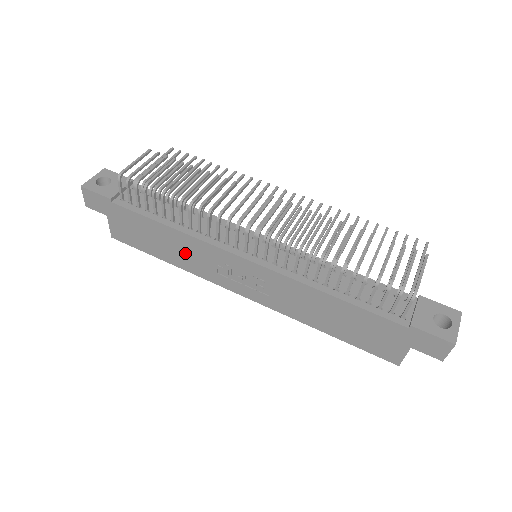
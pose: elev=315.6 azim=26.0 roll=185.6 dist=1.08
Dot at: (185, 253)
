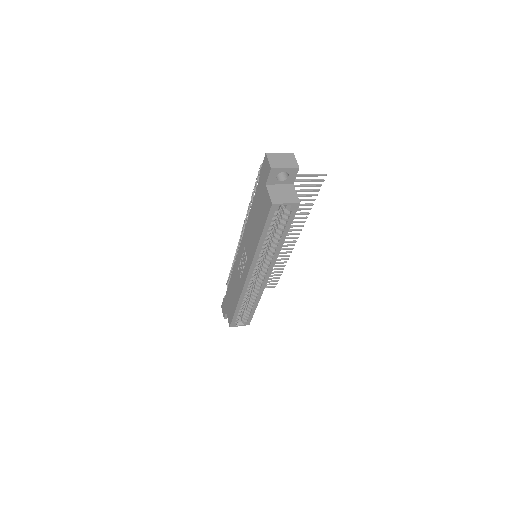
Dot at: (236, 286)
